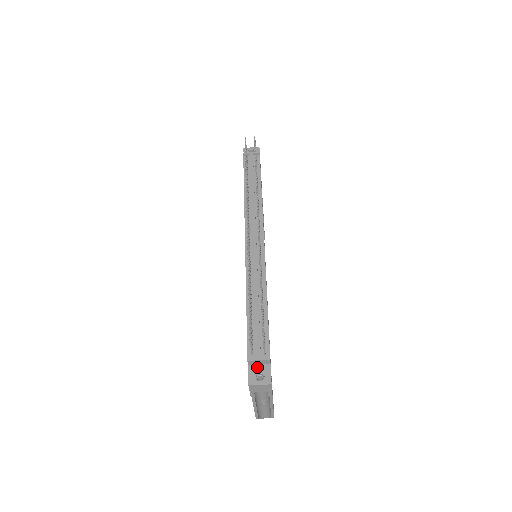
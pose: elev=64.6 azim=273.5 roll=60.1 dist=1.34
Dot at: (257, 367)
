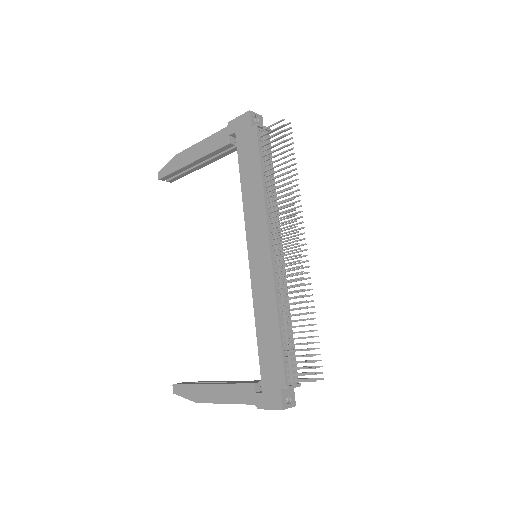
Dot at: (287, 391)
